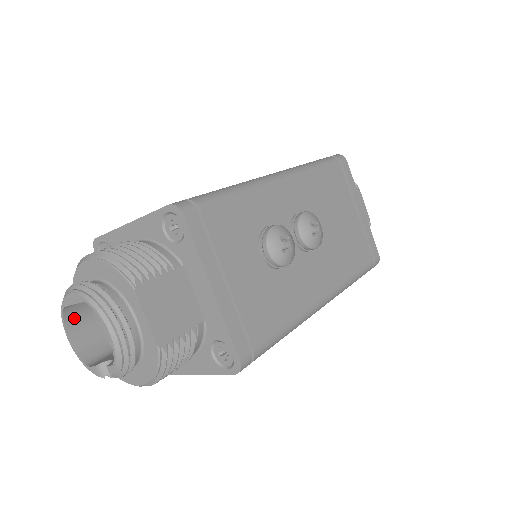
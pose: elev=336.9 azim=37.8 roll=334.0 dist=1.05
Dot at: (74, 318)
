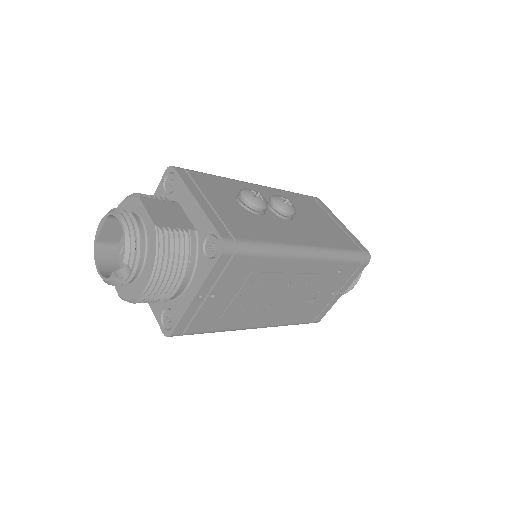
Dot at: (103, 259)
